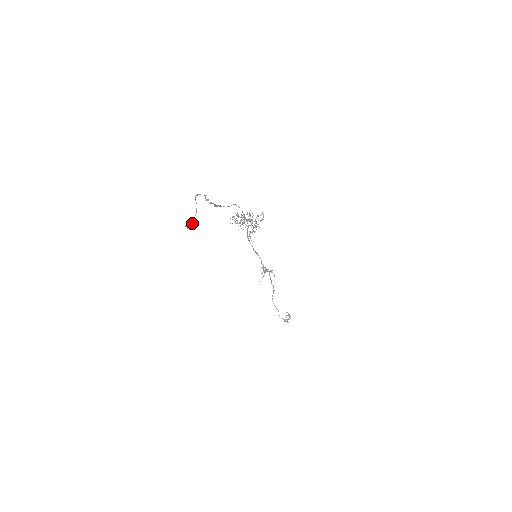
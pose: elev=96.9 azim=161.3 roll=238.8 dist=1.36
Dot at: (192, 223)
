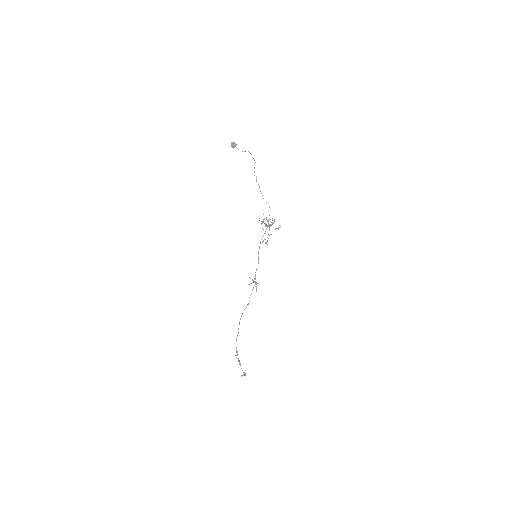
Dot at: (235, 143)
